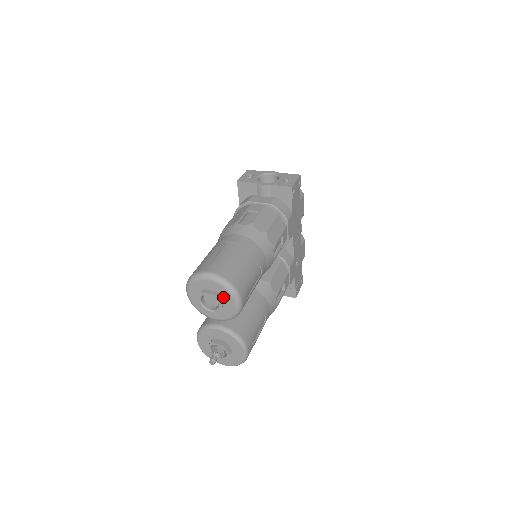
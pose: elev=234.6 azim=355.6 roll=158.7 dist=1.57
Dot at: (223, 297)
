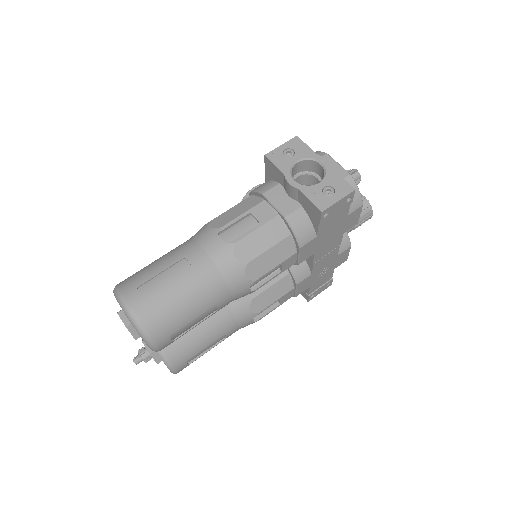
Dot at: occluded
